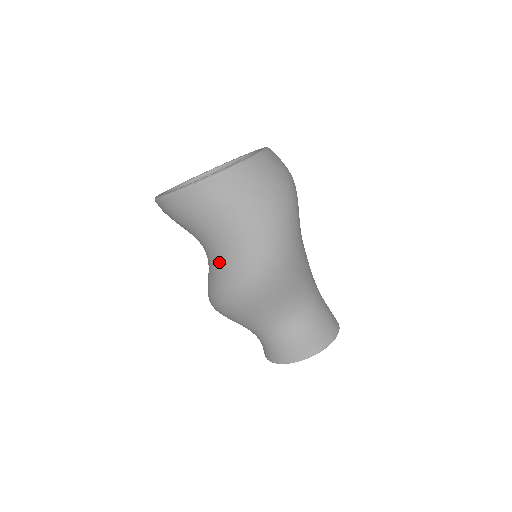
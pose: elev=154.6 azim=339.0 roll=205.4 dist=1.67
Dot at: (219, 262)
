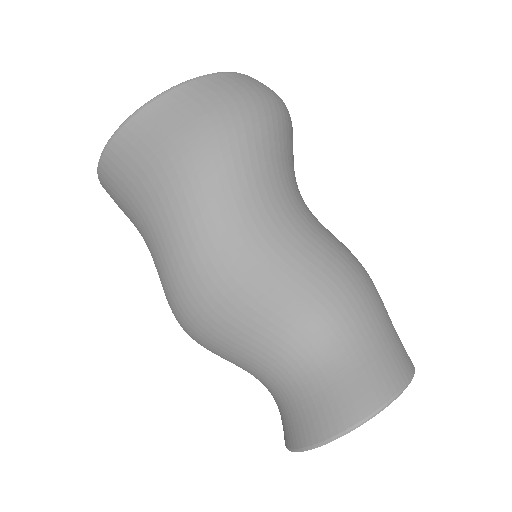
Dot at: occluded
